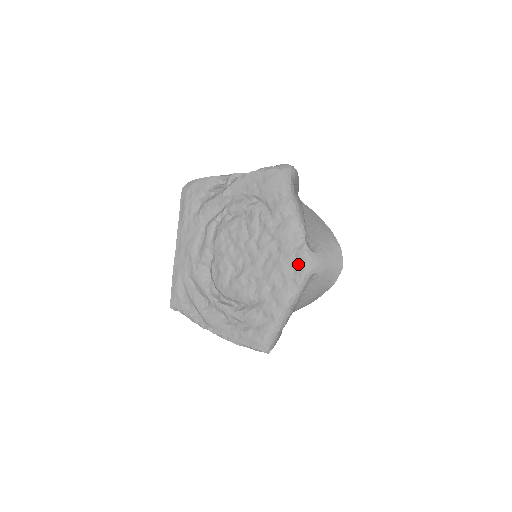
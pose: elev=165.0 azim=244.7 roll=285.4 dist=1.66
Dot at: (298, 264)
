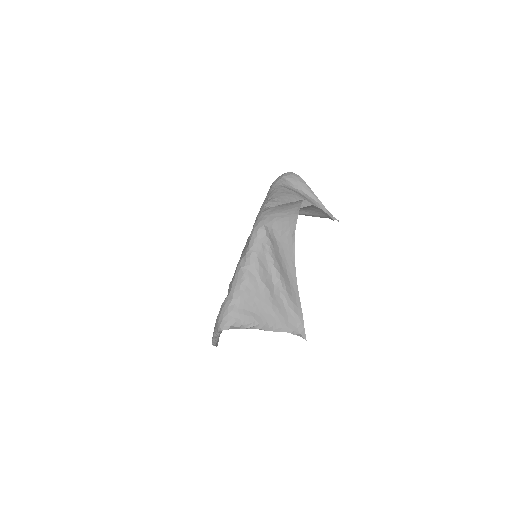
Dot at: occluded
